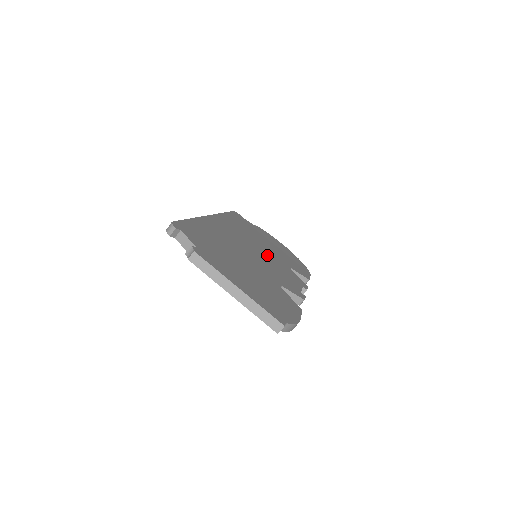
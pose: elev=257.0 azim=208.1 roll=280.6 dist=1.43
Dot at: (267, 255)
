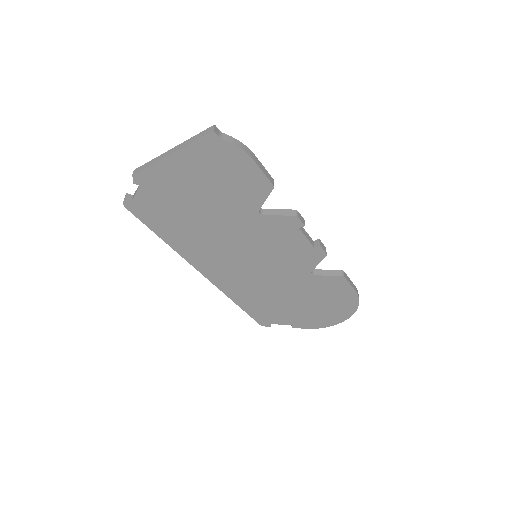
Dot at: occluded
